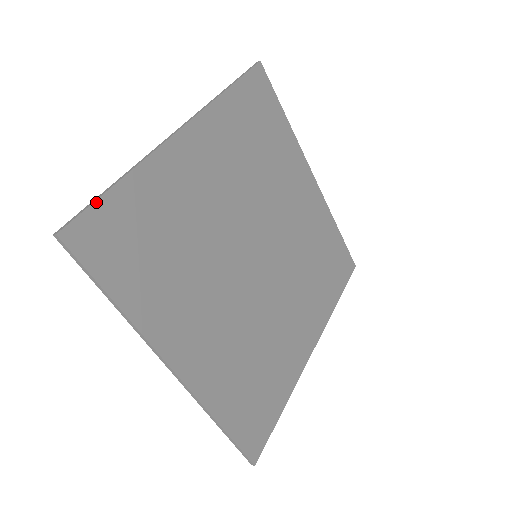
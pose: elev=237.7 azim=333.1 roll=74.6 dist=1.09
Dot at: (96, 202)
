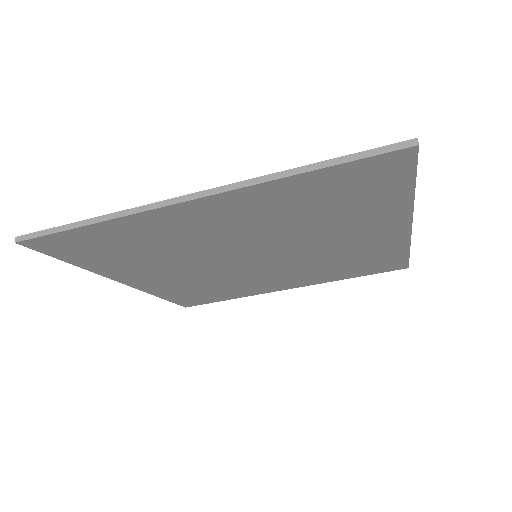
Dot at: (58, 233)
